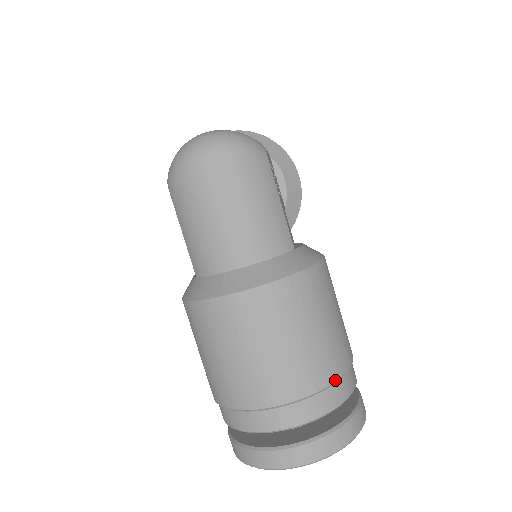
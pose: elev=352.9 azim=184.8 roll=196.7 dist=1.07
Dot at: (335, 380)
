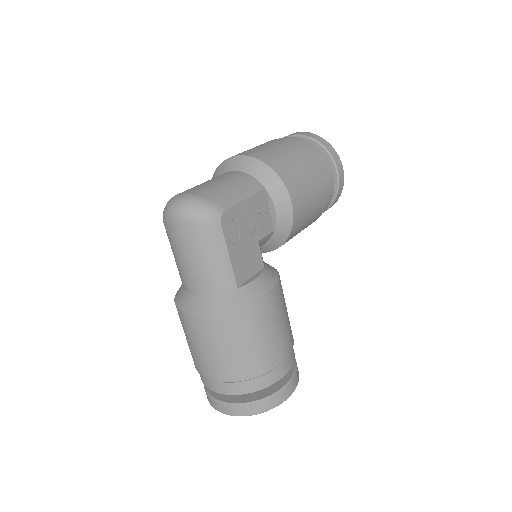
Dot at: (250, 378)
